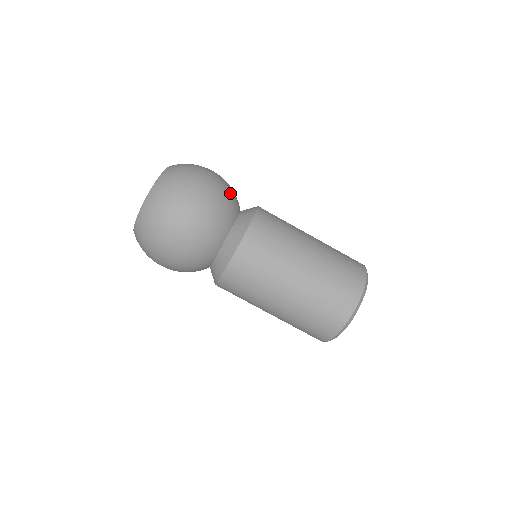
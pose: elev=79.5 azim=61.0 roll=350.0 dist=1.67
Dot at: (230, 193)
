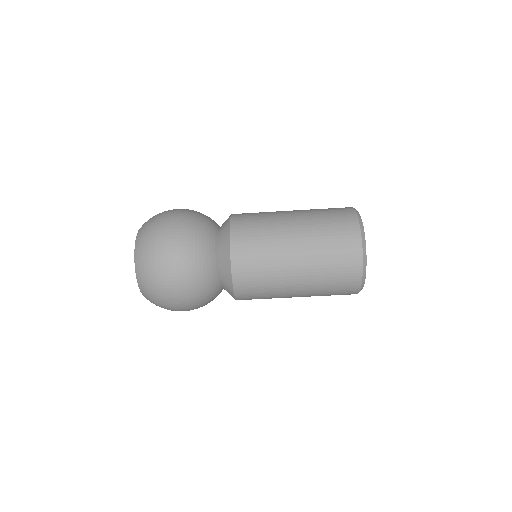
Dot at: (200, 277)
